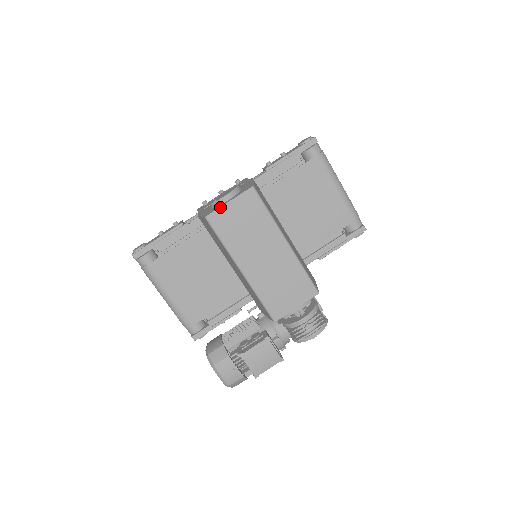
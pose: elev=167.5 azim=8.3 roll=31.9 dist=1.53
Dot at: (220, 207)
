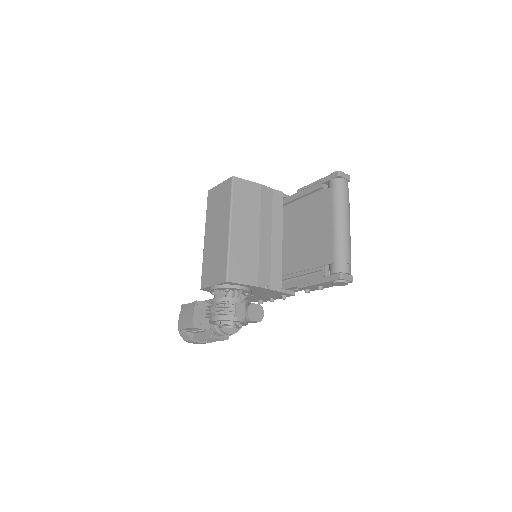
Dot at: (215, 186)
